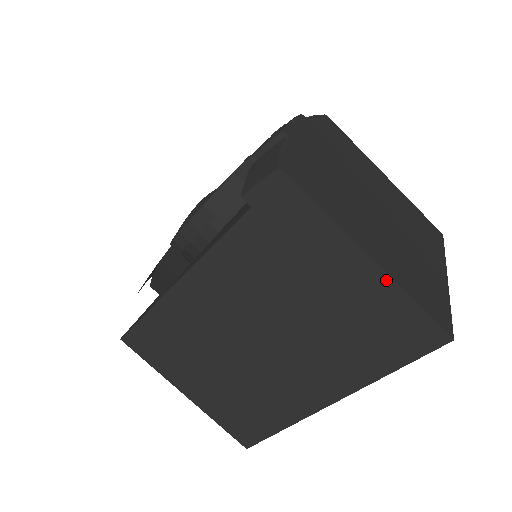
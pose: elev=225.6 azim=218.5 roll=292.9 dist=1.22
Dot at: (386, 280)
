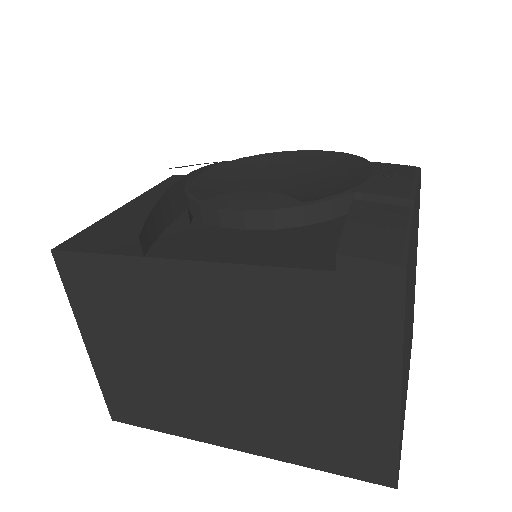
Dot at: (394, 418)
